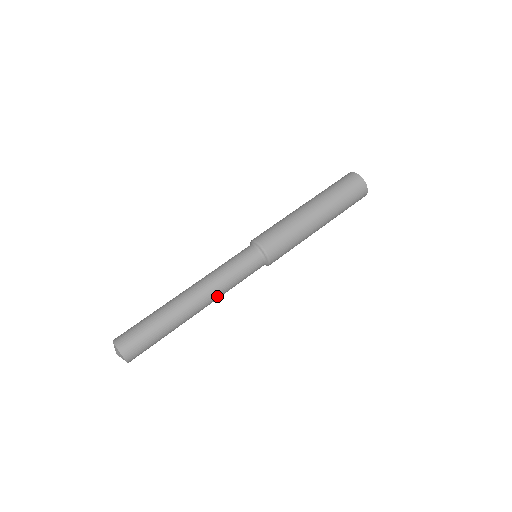
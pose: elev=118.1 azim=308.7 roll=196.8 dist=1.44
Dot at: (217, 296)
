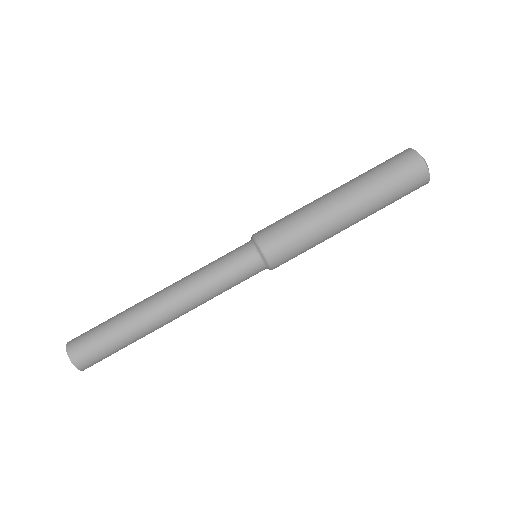
Dot at: occluded
